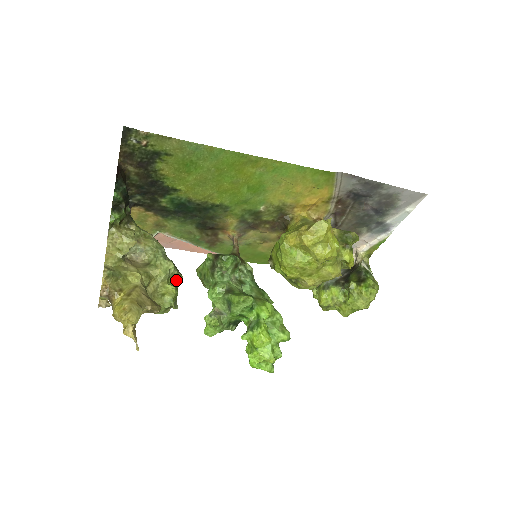
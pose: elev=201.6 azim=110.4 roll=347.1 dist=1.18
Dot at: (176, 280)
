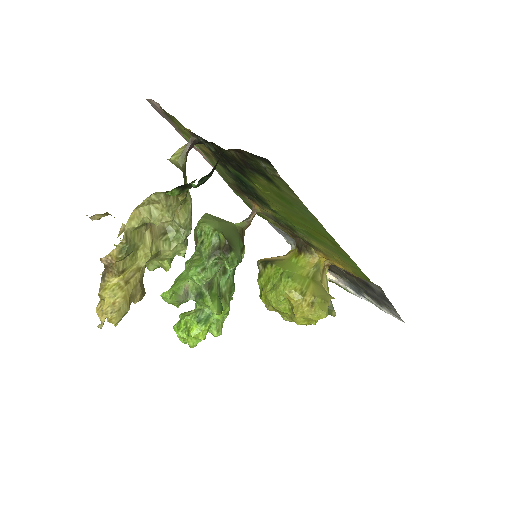
Dot at: occluded
